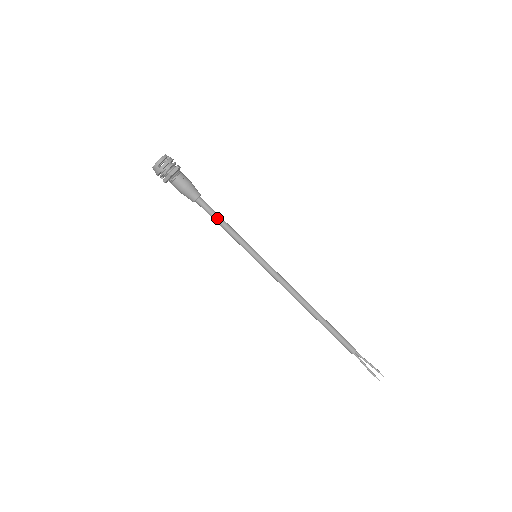
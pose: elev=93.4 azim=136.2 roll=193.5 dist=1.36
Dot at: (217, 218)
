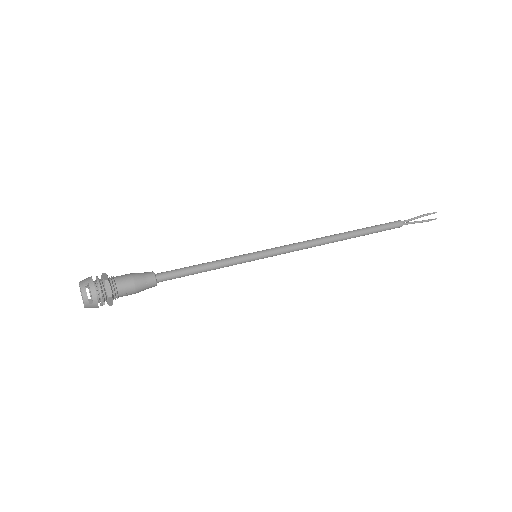
Dot at: (191, 272)
